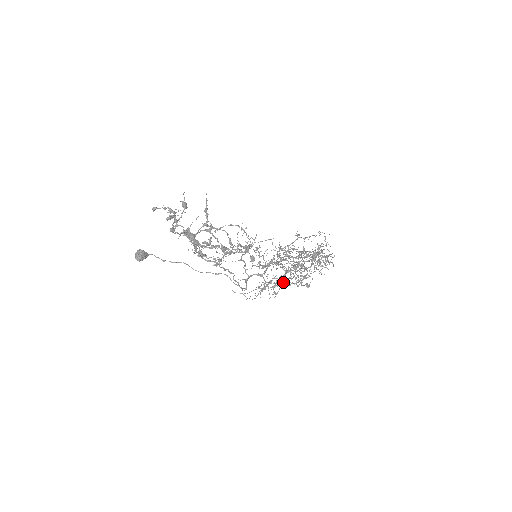
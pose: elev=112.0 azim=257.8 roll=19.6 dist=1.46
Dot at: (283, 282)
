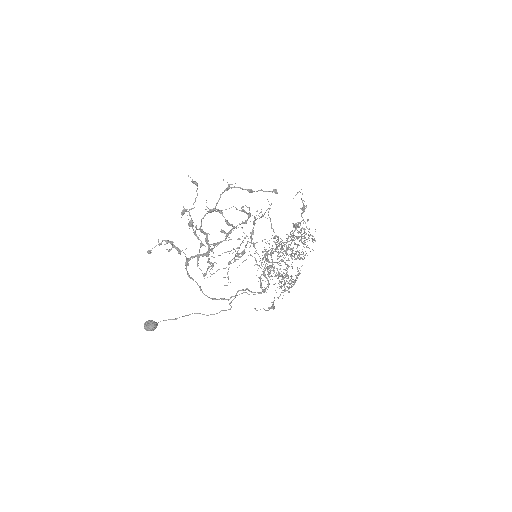
Dot at: (284, 290)
